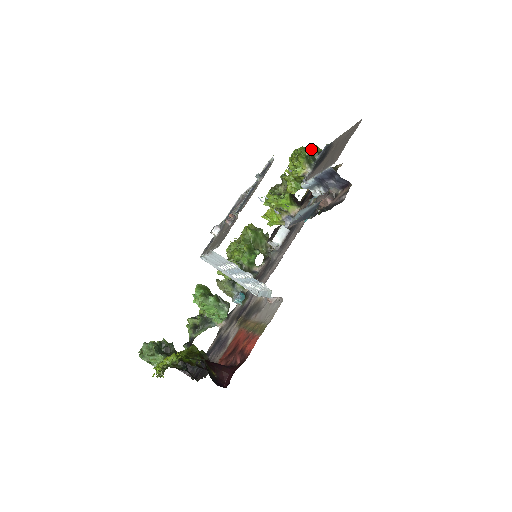
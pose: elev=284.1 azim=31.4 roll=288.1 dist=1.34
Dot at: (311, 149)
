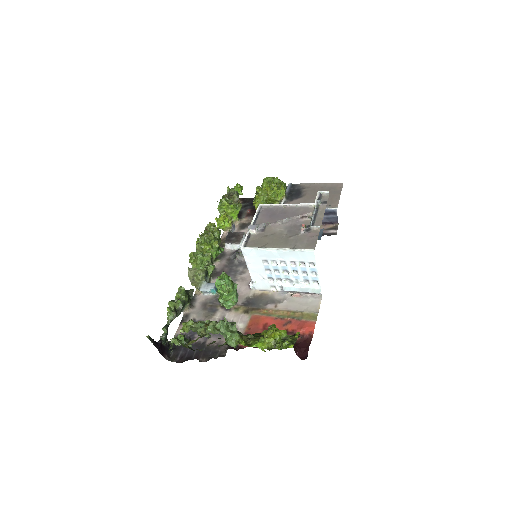
Dot at: occluded
